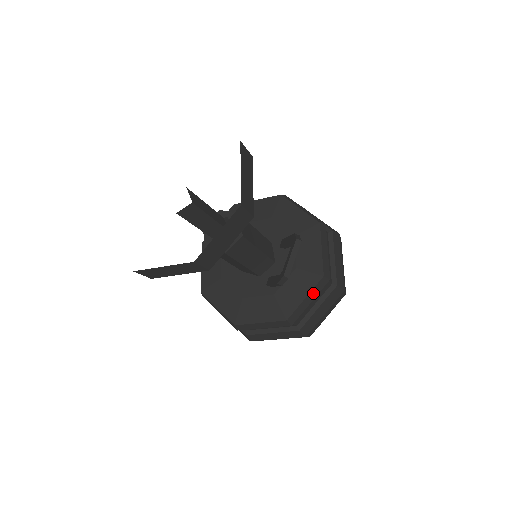
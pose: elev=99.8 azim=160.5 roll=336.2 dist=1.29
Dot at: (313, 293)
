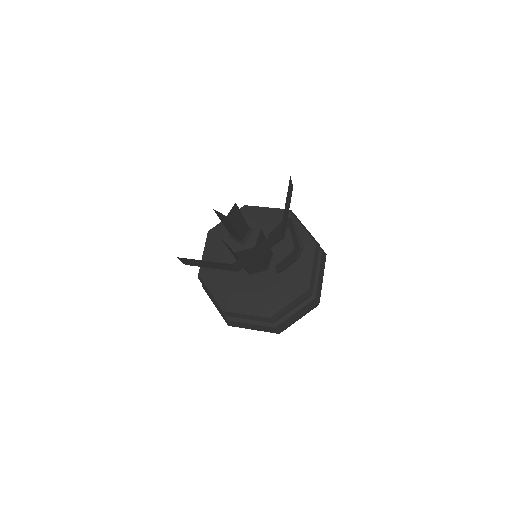
Dot at: (315, 260)
